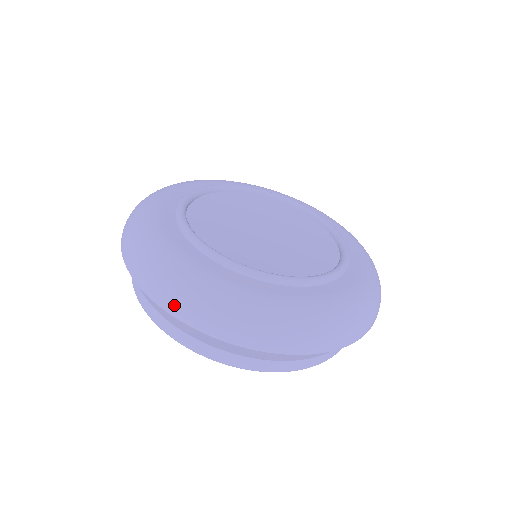
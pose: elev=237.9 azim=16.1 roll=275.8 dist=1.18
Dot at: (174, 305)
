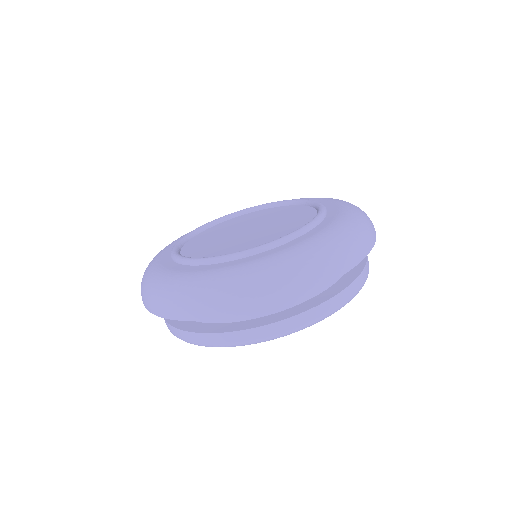
Dot at: (144, 300)
